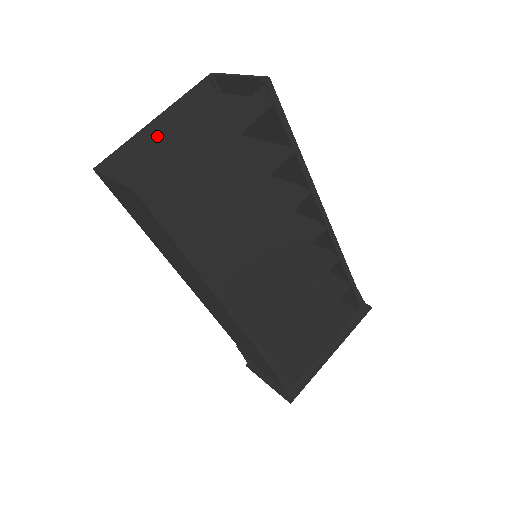
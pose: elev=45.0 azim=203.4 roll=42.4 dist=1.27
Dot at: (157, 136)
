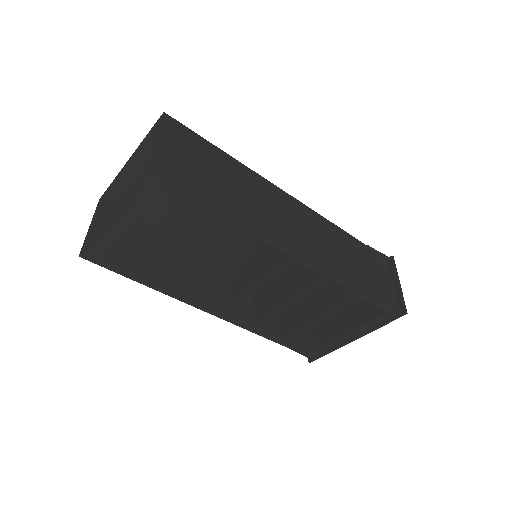
Dot at: (135, 172)
